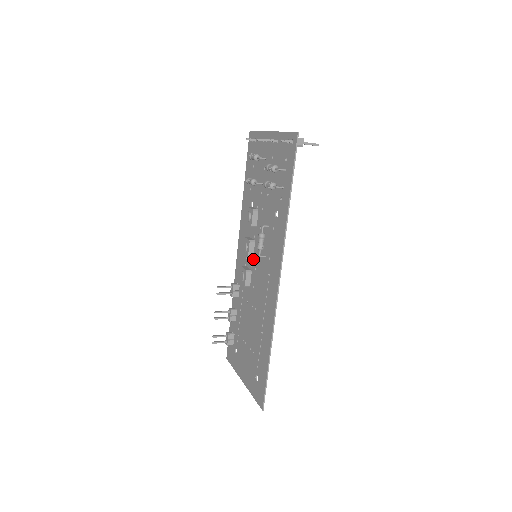
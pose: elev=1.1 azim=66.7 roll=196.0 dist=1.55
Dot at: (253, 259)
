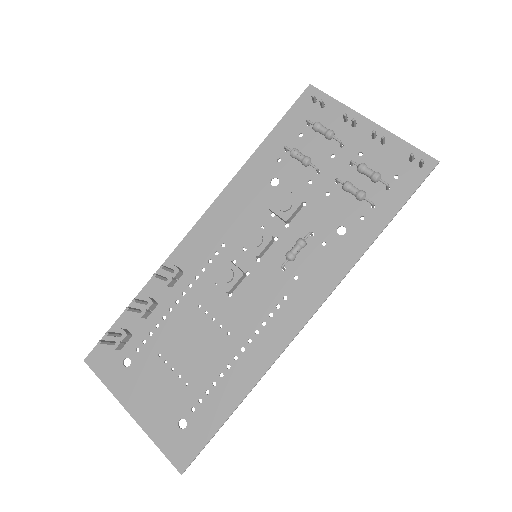
Dot at: (246, 256)
